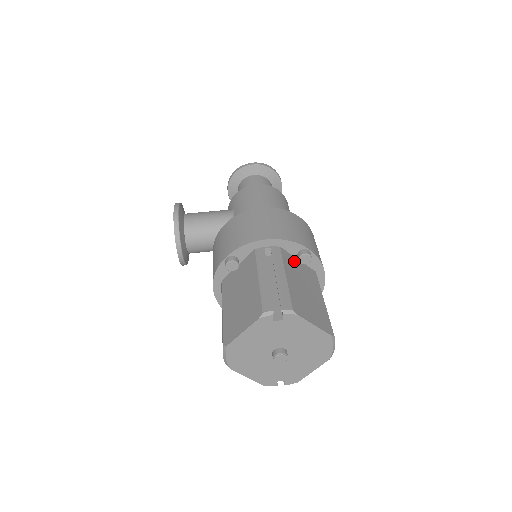
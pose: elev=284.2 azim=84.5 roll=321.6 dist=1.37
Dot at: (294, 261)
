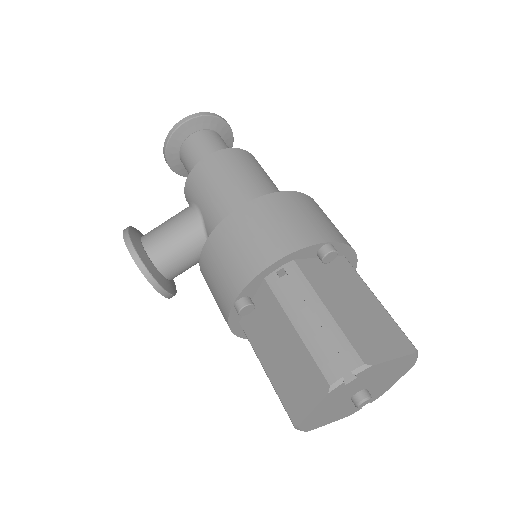
Dot at: (318, 267)
